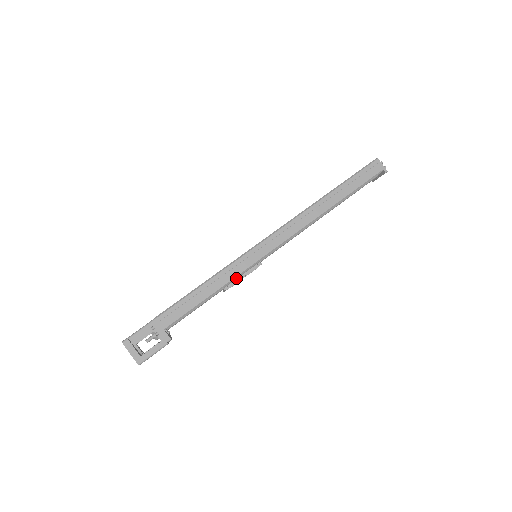
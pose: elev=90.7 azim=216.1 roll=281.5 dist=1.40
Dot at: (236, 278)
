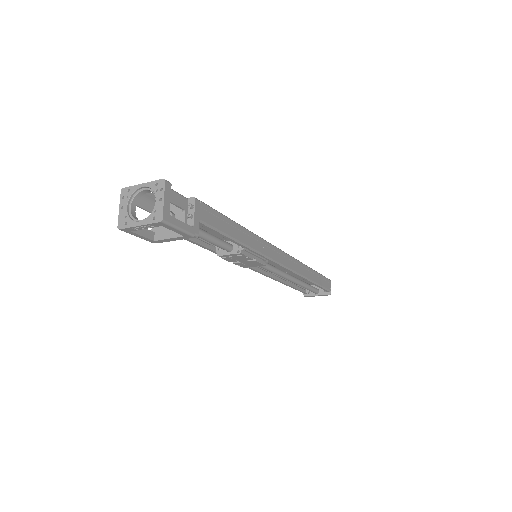
Dot at: (253, 252)
